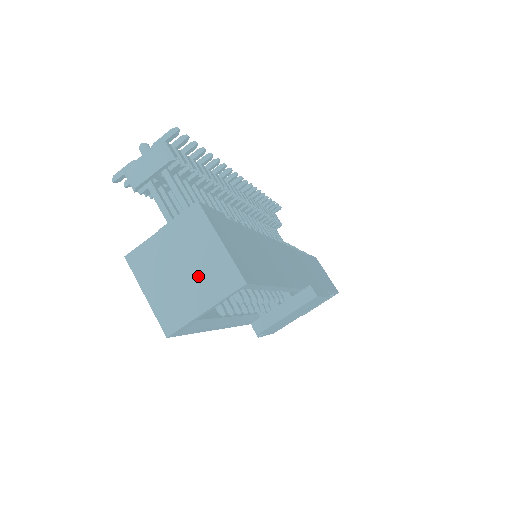
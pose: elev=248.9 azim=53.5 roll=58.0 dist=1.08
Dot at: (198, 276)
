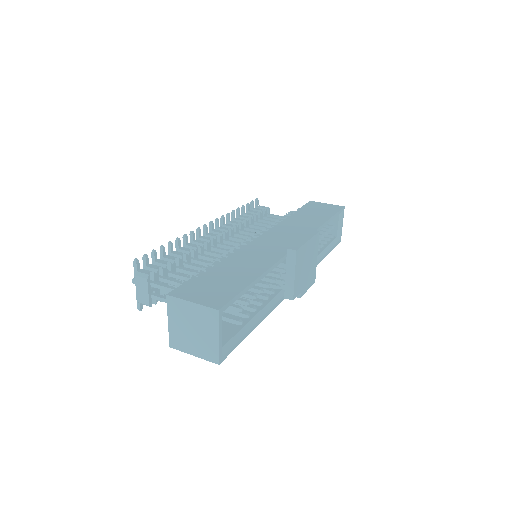
Dot at: (200, 326)
